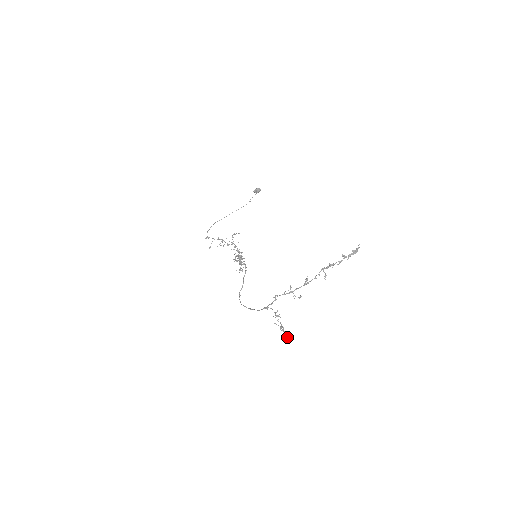
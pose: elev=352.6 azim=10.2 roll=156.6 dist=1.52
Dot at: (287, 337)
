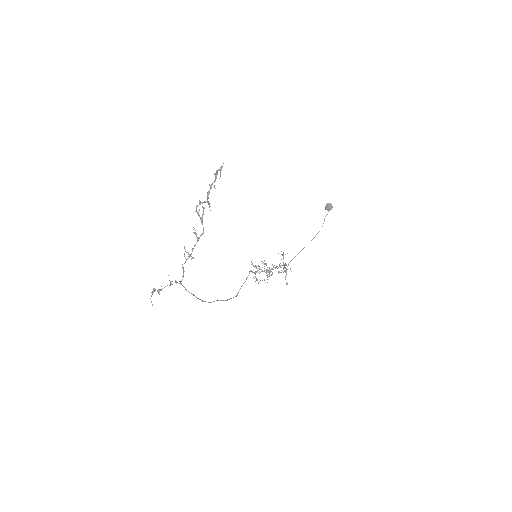
Dot at: occluded
